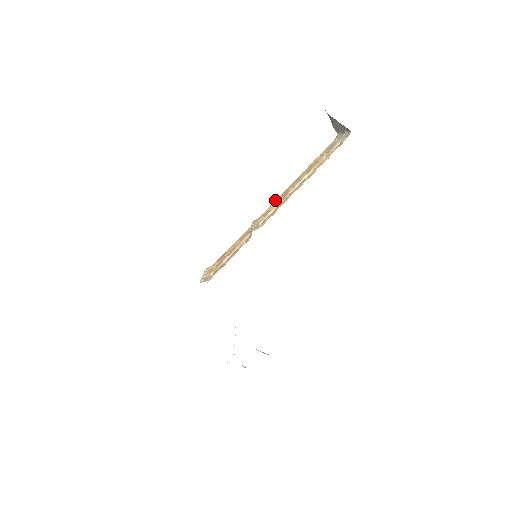
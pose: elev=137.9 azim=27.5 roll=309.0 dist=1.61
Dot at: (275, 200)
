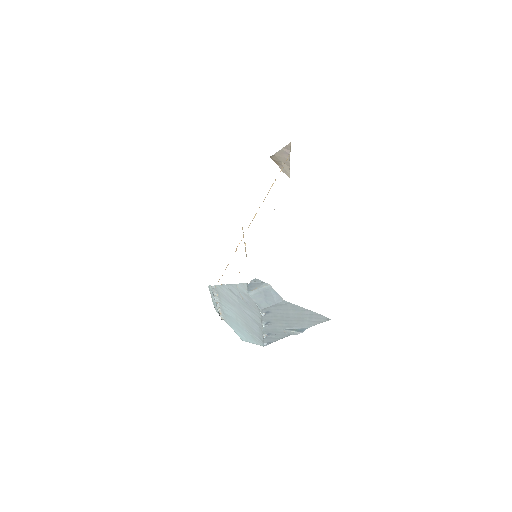
Dot at: occluded
